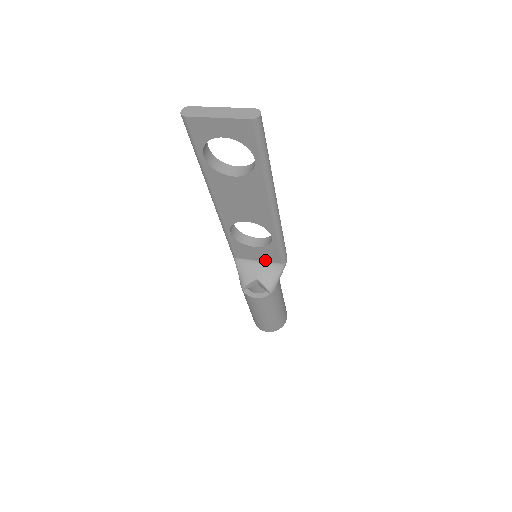
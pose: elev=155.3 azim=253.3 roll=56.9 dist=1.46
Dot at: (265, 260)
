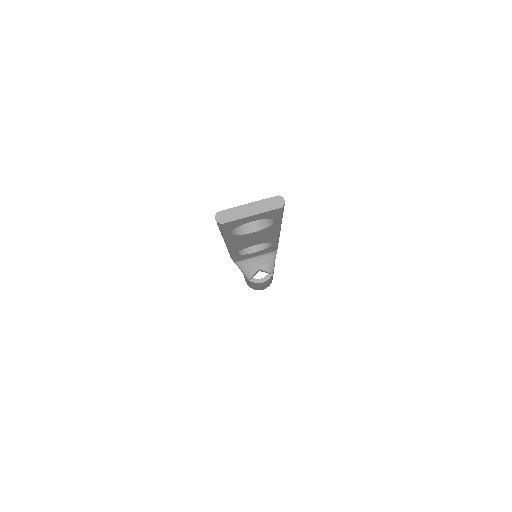
Dot at: (262, 254)
